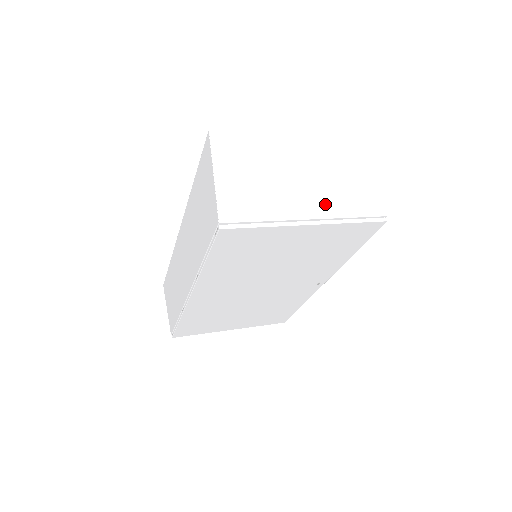
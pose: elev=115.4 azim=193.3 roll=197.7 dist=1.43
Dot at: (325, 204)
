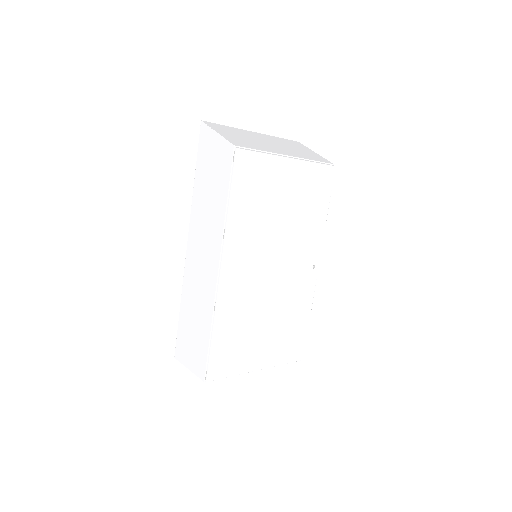
Dot at: (293, 153)
